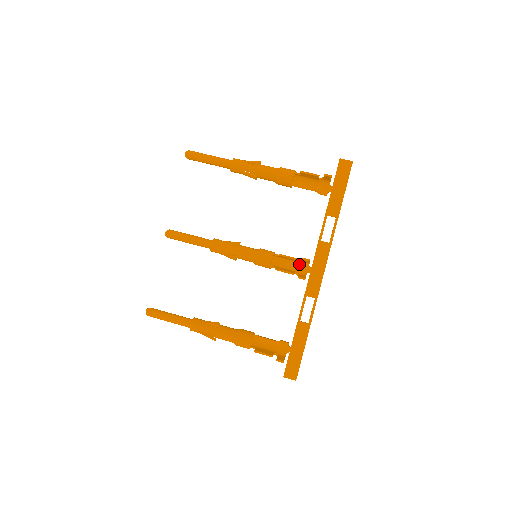
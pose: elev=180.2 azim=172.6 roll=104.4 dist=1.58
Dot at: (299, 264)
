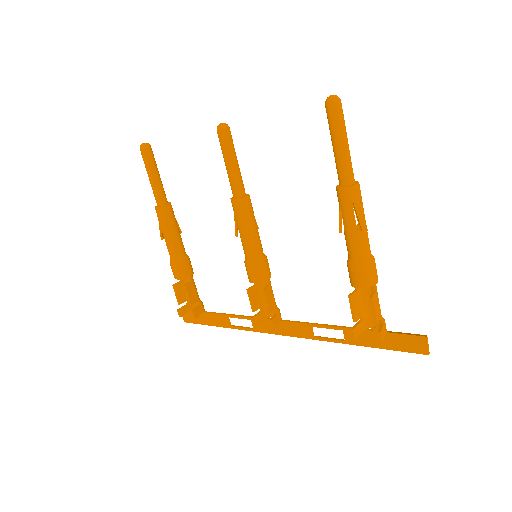
Dot at: occluded
